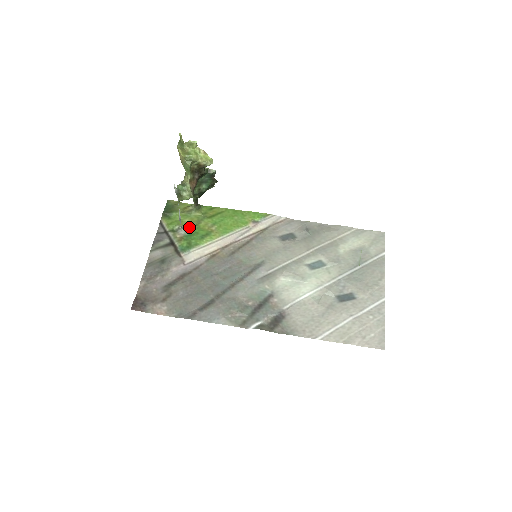
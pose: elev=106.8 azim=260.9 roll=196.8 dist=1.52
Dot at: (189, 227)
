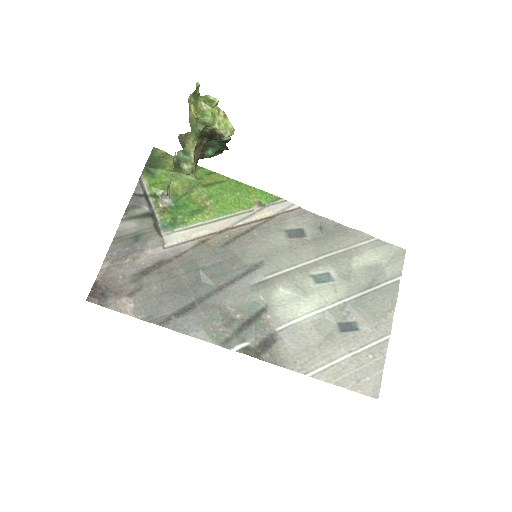
Dot at: (177, 195)
